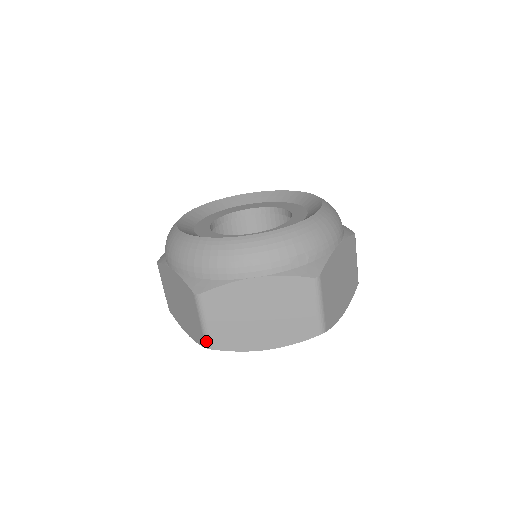
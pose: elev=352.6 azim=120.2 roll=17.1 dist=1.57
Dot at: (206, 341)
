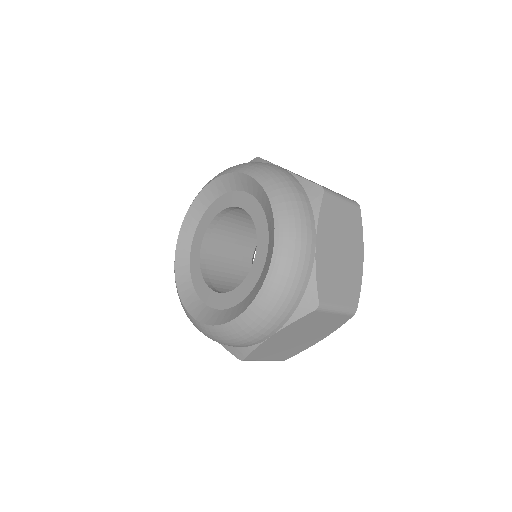
Dot at: occluded
